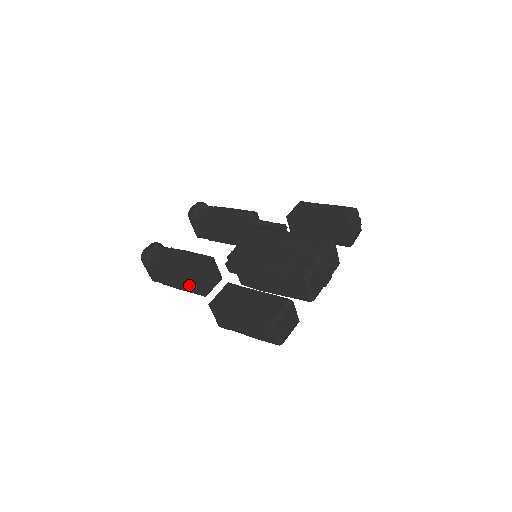
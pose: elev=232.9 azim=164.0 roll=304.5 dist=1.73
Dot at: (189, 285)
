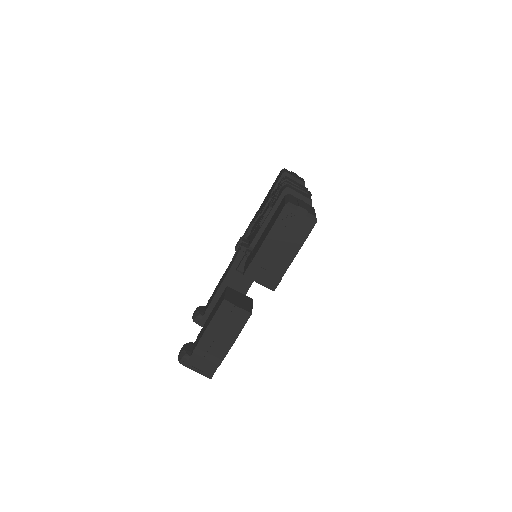
Dot at: (231, 323)
